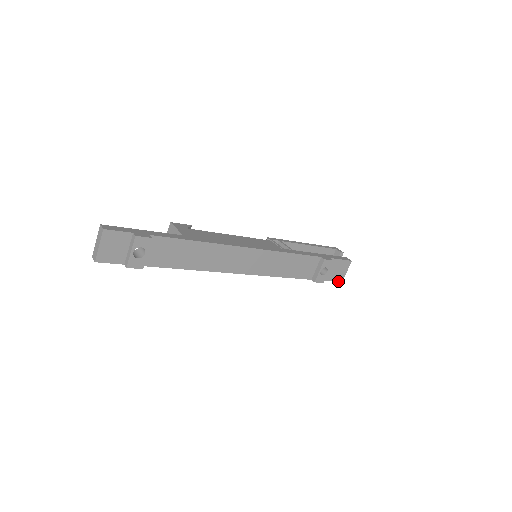
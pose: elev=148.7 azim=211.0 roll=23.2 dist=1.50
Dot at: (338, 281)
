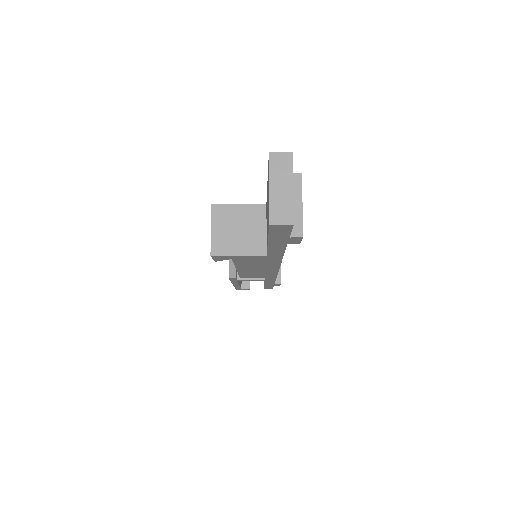
Dot at: occluded
